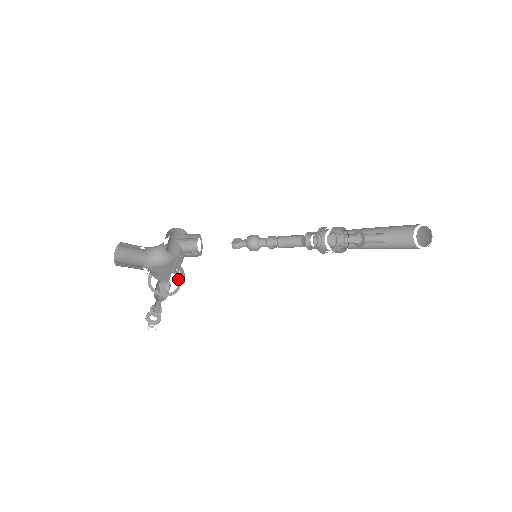
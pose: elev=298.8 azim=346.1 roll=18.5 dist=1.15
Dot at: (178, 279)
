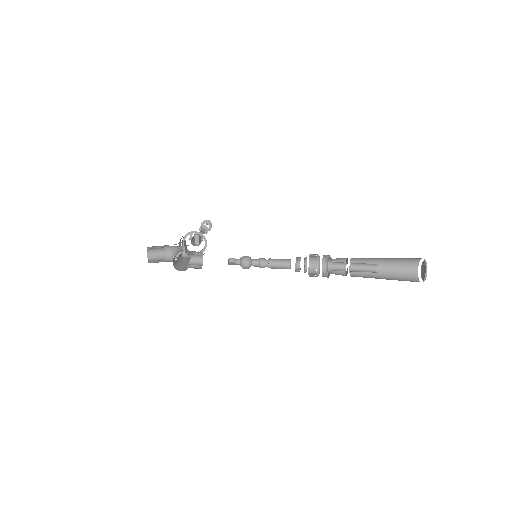
Dot at: occluded
